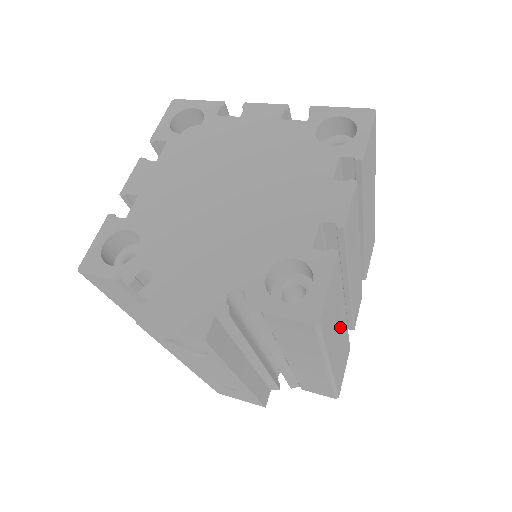
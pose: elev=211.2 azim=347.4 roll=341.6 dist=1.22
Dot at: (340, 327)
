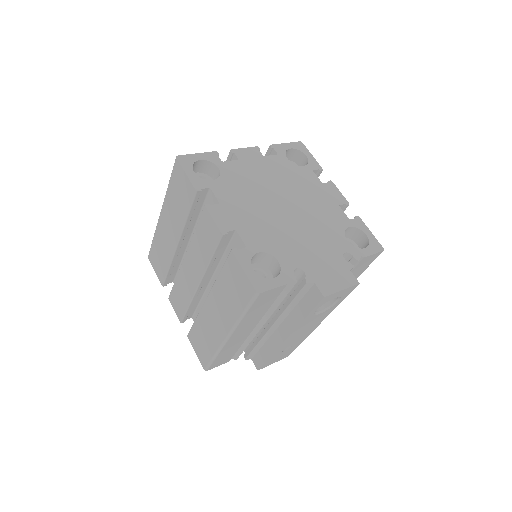
Dot at: occluded
